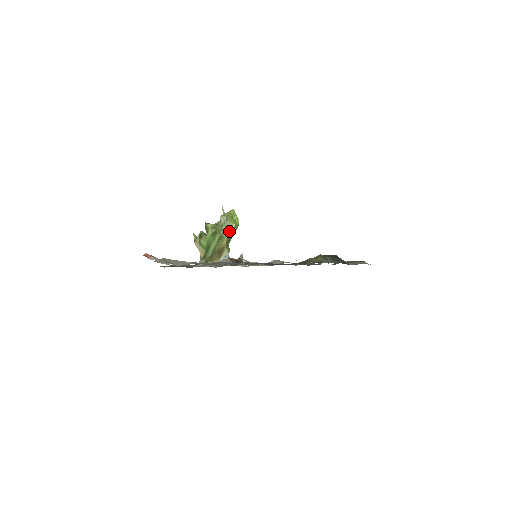
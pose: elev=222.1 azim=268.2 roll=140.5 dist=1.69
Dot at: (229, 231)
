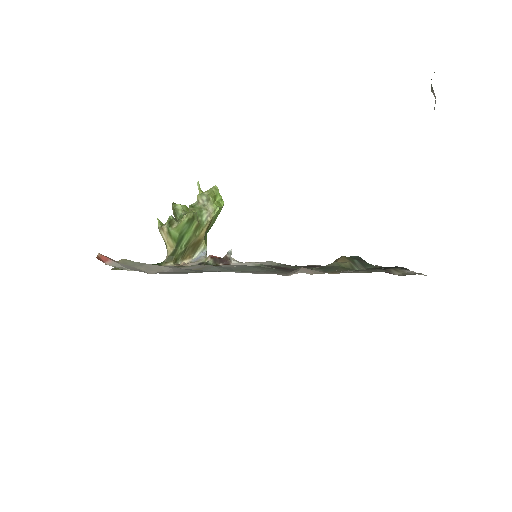
Dot at: (211, 217)
